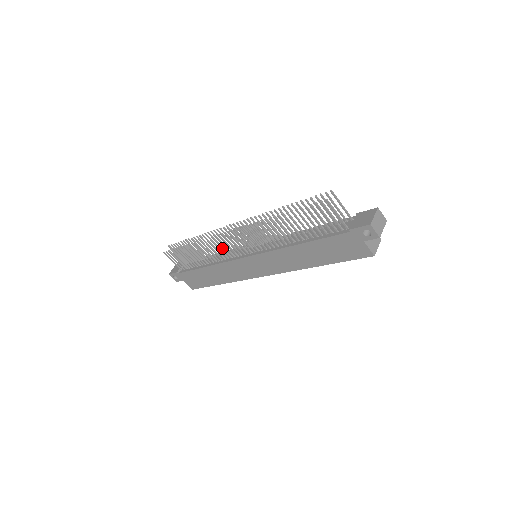
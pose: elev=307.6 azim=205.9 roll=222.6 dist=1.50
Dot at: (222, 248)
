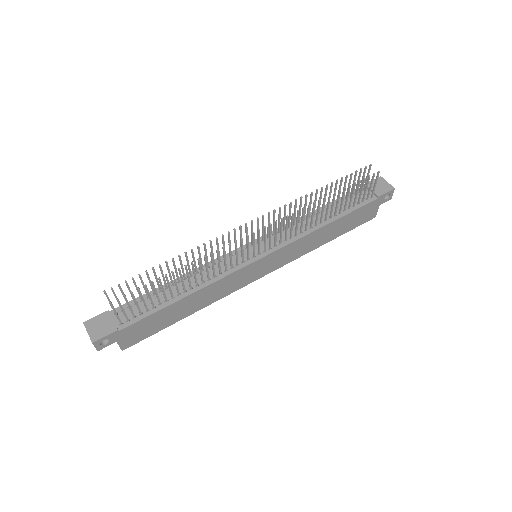
Dot at: (231, 257)
